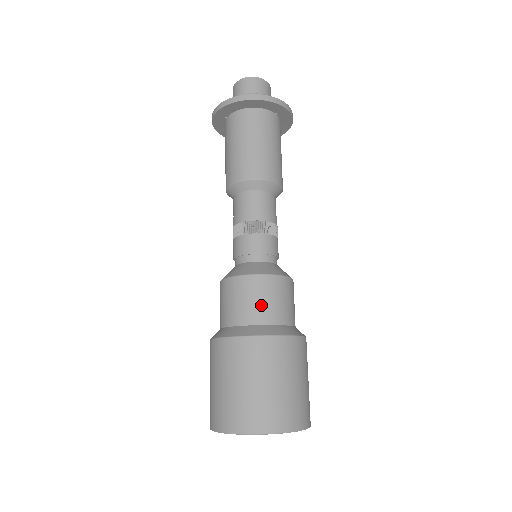
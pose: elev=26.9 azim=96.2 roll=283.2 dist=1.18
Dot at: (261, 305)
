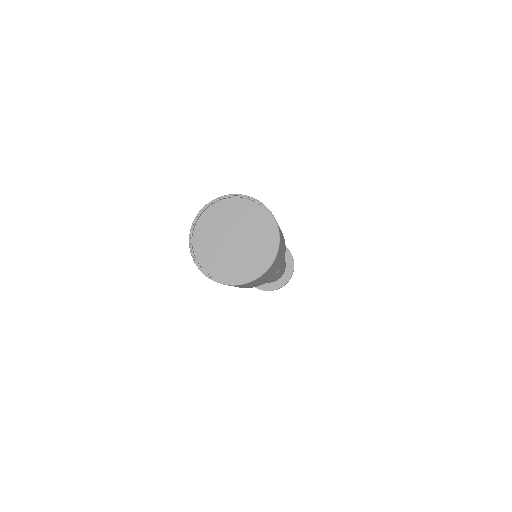
Dot at: occluded
